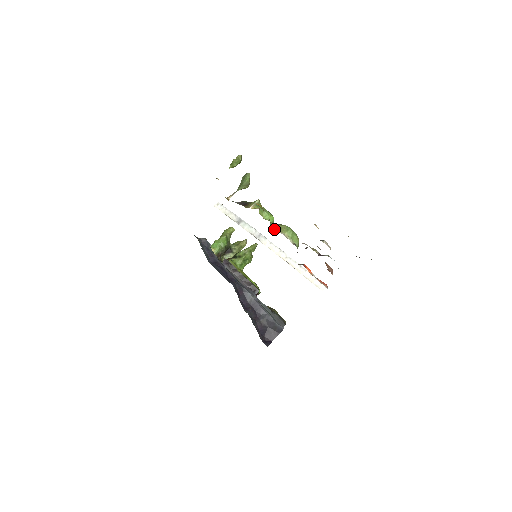
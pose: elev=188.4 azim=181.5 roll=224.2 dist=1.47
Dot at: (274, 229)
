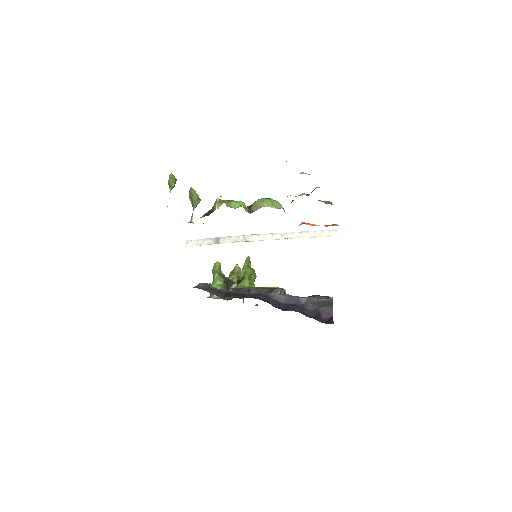
Dot at: (251, 211)
